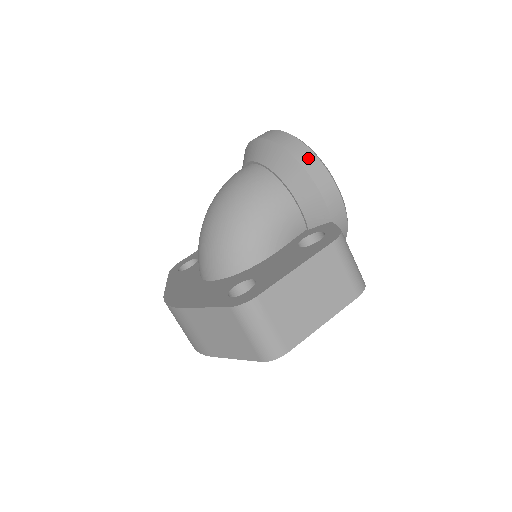
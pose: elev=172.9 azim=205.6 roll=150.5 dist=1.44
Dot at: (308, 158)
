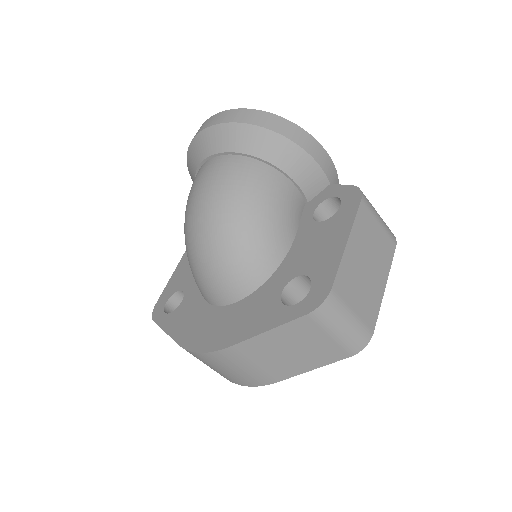
Dot at: (284, 126)
